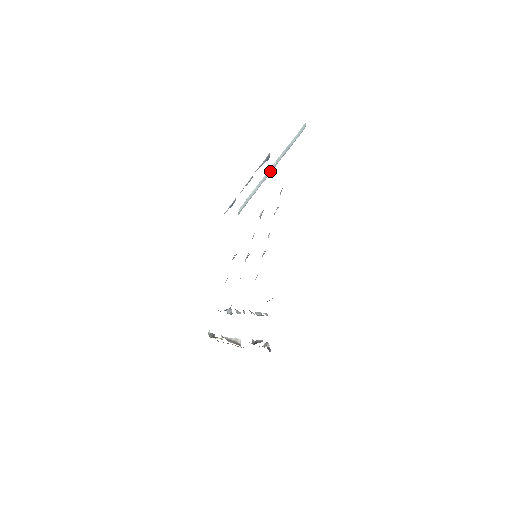
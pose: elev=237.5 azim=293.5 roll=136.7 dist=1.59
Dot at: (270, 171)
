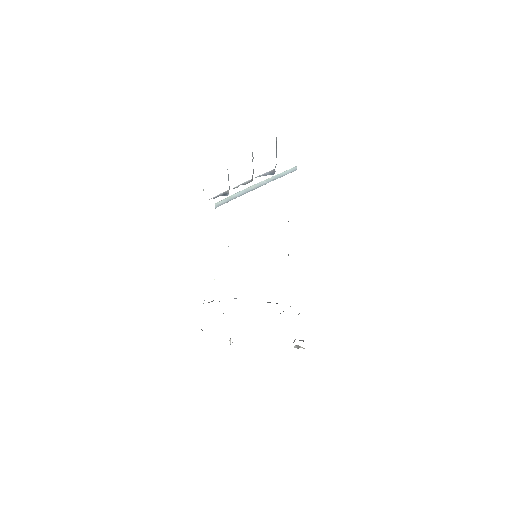
Dot at: (258, 186)
